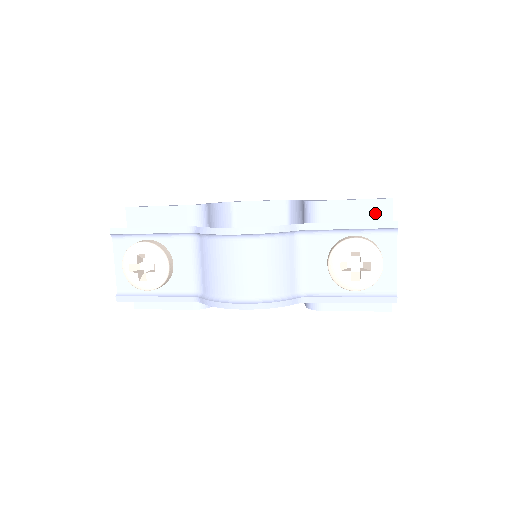
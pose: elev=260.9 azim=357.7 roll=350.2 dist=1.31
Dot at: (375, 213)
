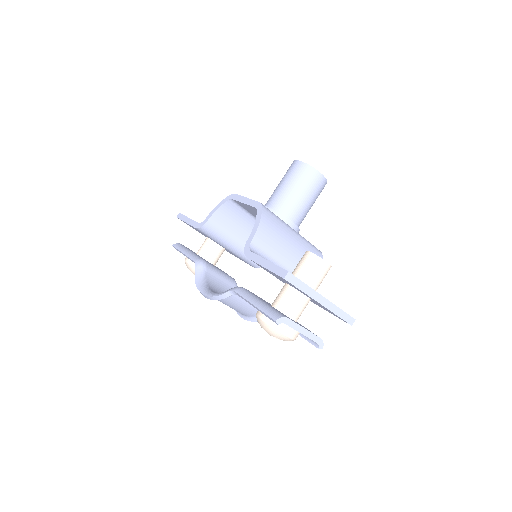
Dot at: occluded
